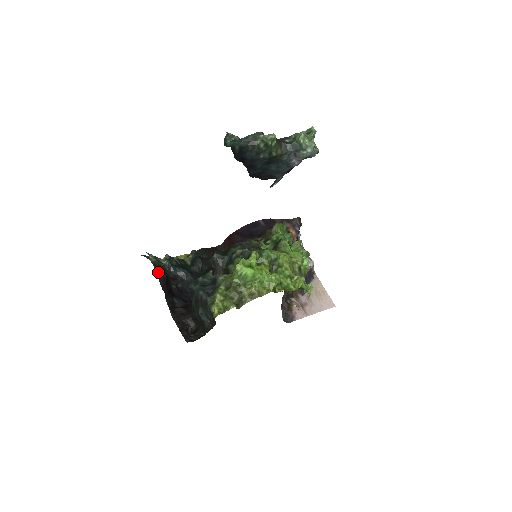
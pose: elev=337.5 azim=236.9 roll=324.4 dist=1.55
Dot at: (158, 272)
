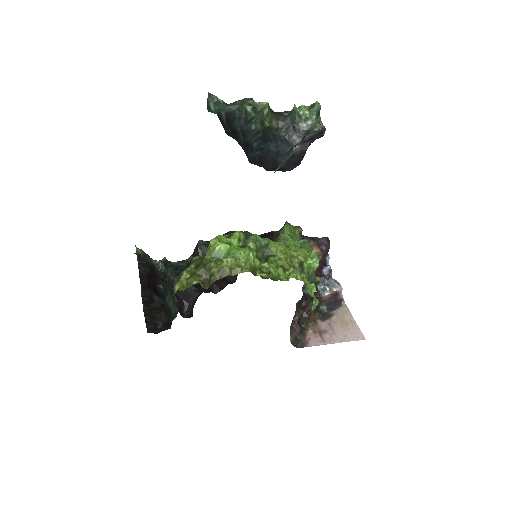
Dot at: (141, 263)
